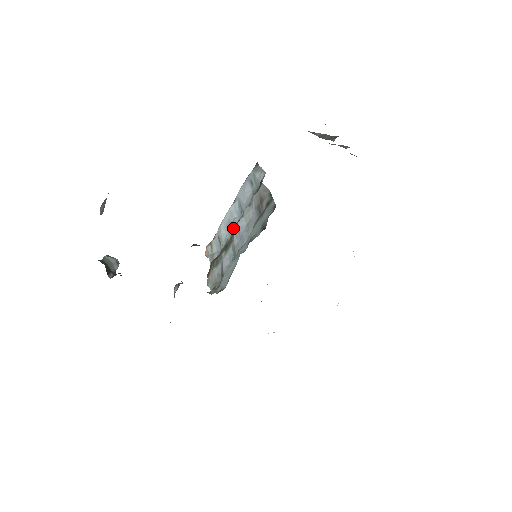
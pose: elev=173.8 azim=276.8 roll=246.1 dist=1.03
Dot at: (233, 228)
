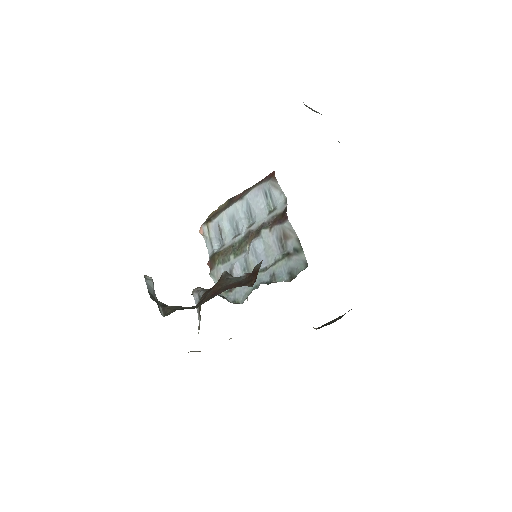
Dot at: (240, 229)
